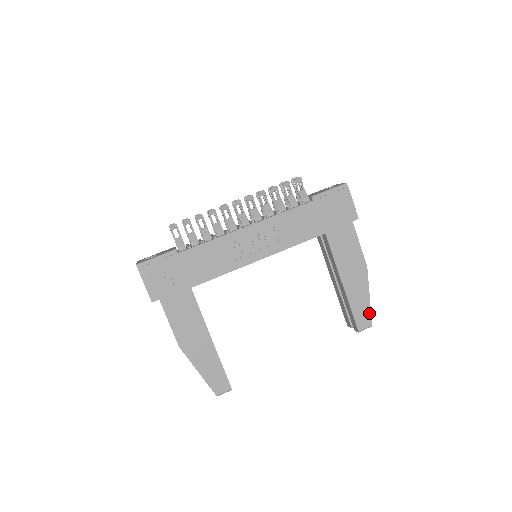
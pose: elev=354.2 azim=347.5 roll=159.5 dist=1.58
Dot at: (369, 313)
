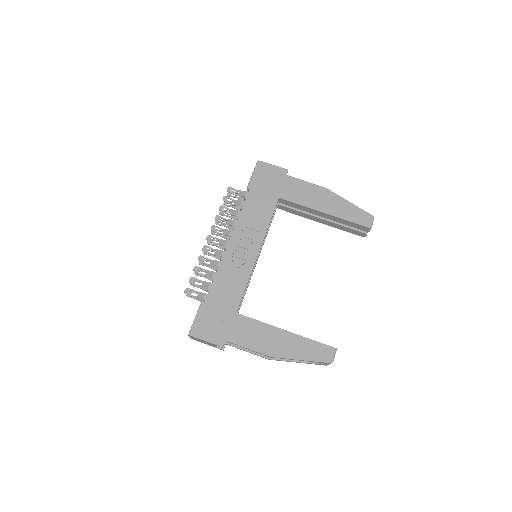
Dot at: (362, 211)
